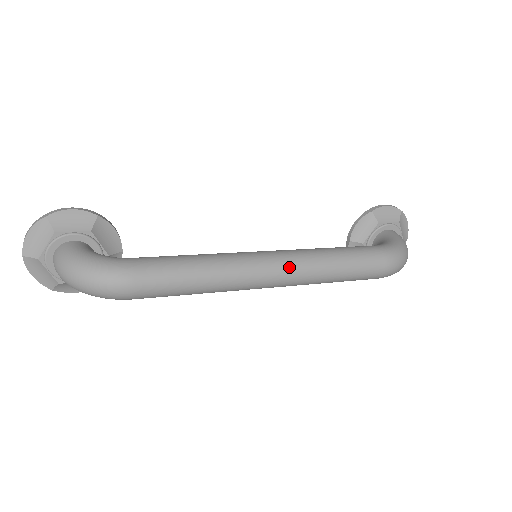
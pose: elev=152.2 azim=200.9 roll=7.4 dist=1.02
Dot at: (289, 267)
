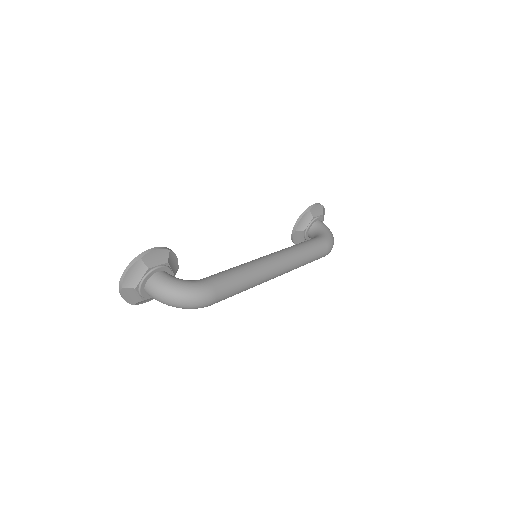
Dot at: (286, 265)
